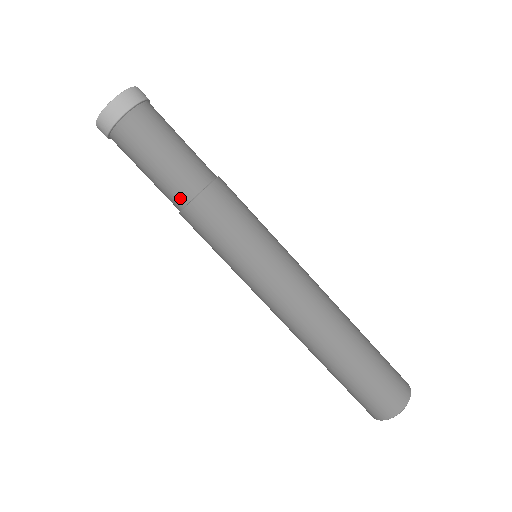
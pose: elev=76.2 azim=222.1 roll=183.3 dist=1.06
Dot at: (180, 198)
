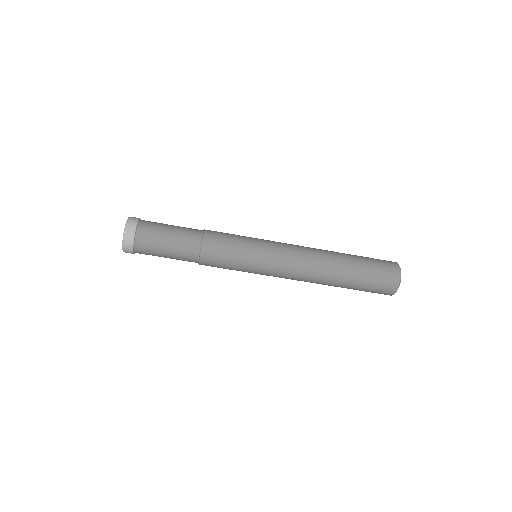
Dot at: occluded
